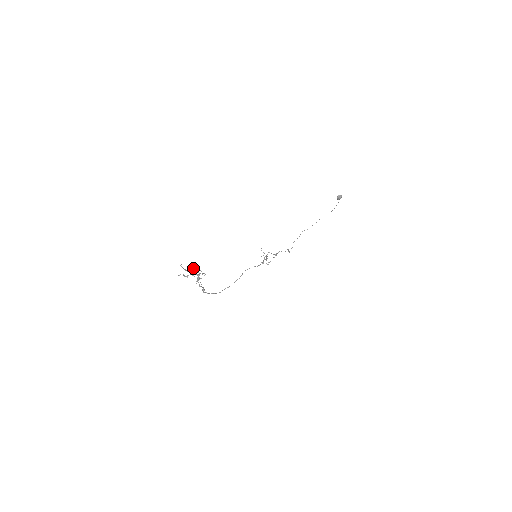
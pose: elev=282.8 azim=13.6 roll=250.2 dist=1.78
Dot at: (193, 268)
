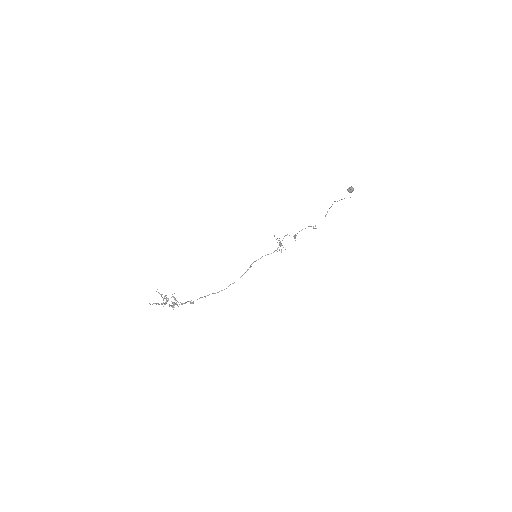
Dot at: (165, 296)
